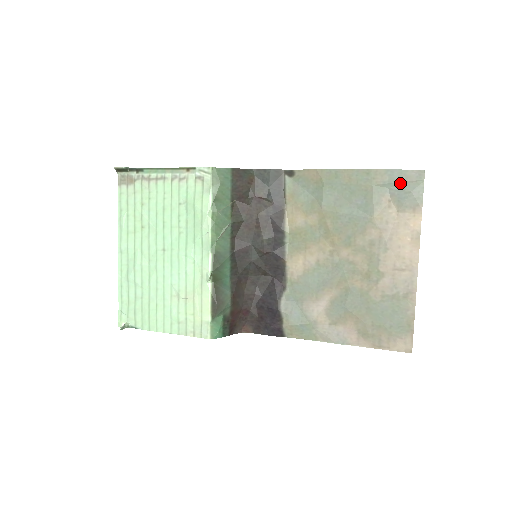
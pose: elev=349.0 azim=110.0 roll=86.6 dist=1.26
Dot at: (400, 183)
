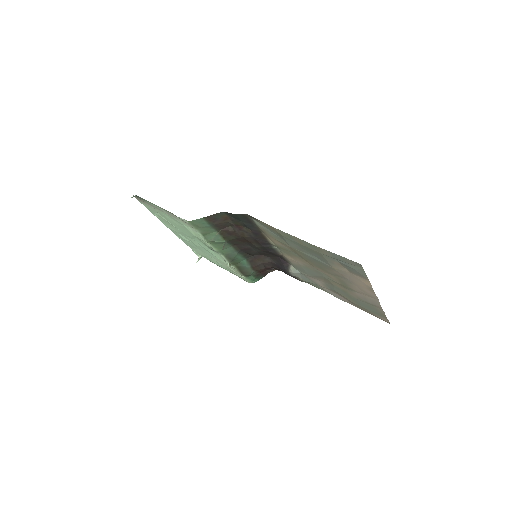
Dot at: (343, 262)
